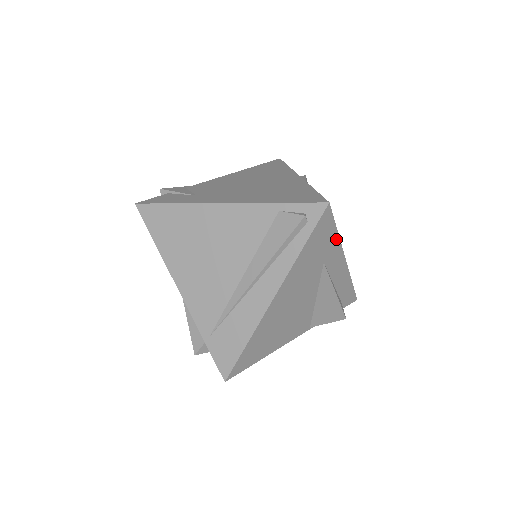
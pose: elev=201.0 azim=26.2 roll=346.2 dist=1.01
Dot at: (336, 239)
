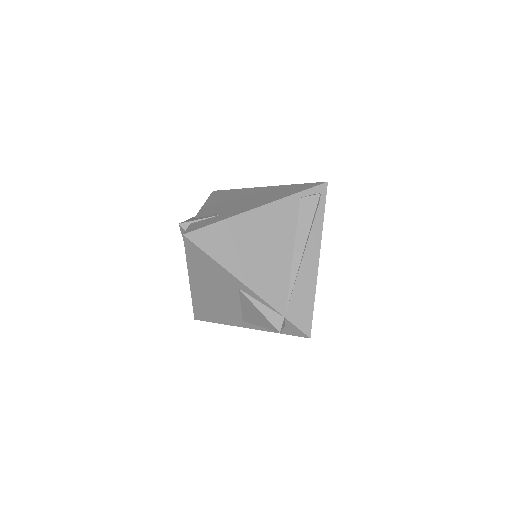
Dot at: occluded
